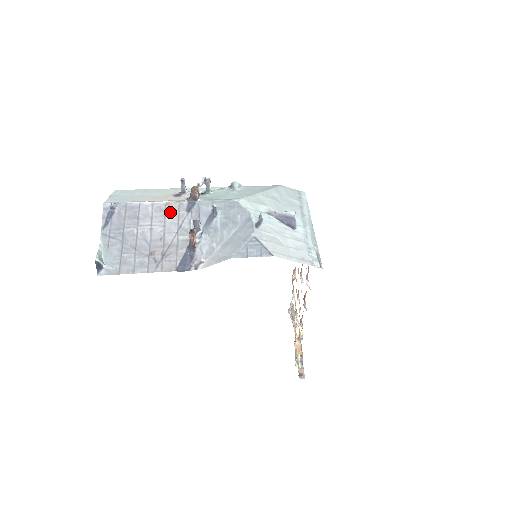
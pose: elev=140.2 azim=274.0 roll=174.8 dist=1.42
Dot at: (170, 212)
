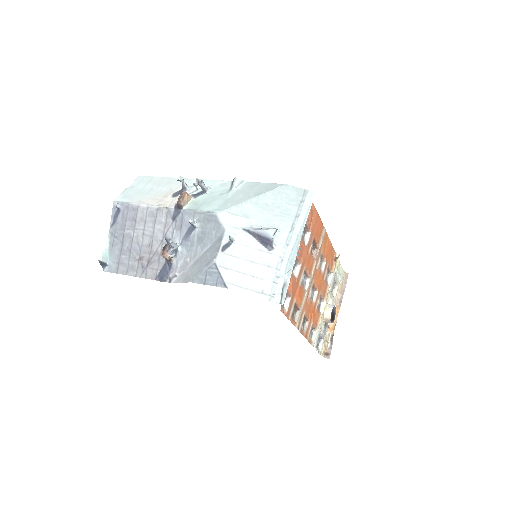
Dot at: (160, 218)
